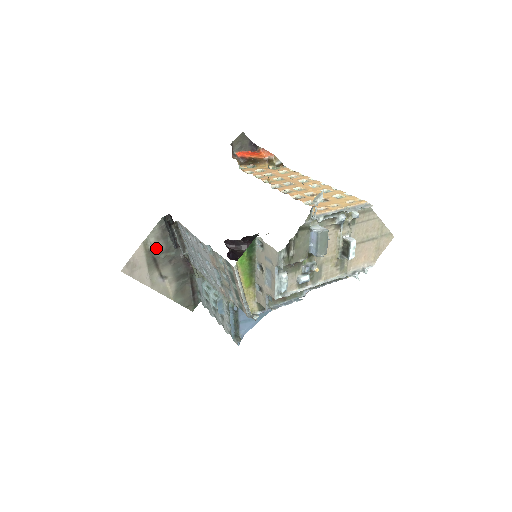
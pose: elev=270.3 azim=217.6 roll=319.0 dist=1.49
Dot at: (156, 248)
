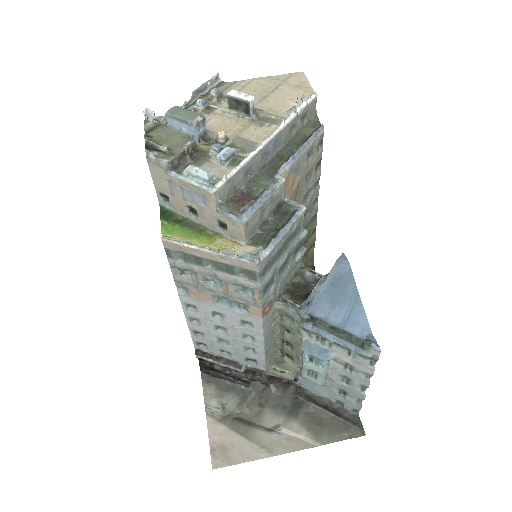
Dot at: (226, 406)
